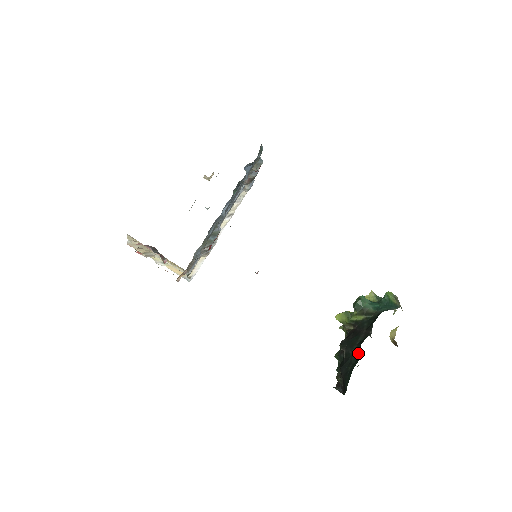
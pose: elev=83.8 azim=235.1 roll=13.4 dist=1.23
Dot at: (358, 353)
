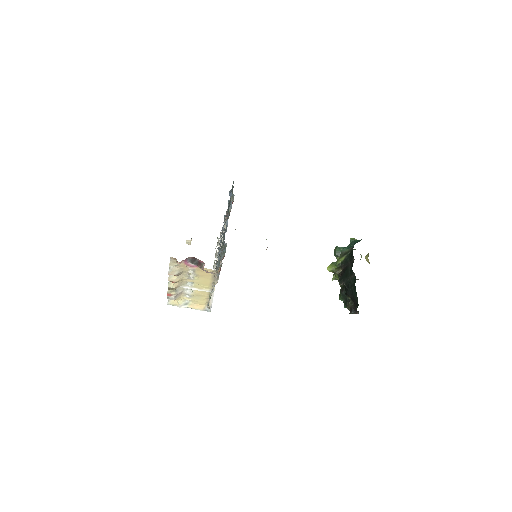
Dot at: (353, 275)
